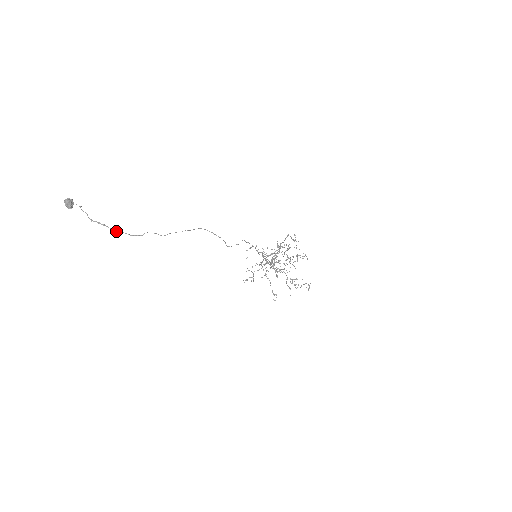
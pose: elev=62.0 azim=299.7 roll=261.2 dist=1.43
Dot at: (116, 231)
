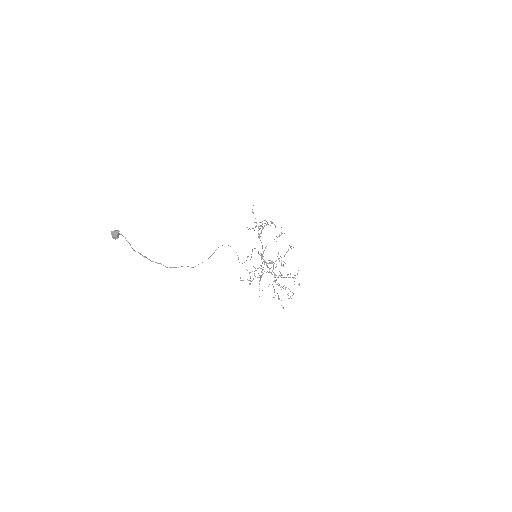
Dot at: occluded
